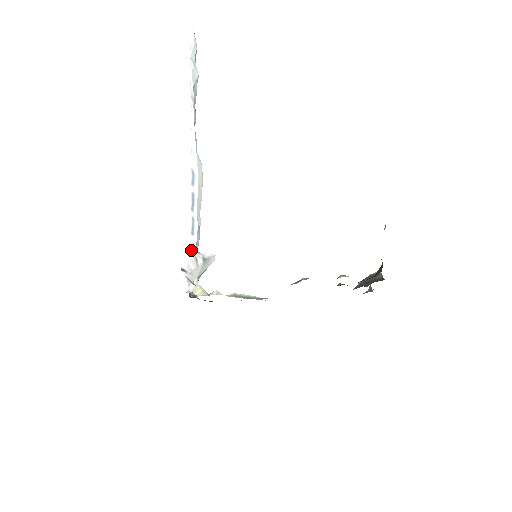
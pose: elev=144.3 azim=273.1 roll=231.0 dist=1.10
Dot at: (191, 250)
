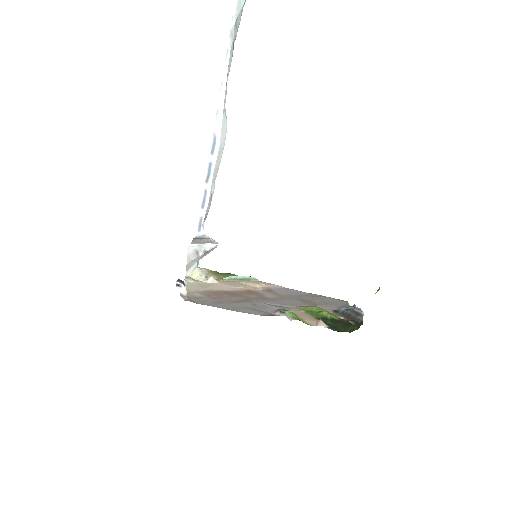
Dot at: (194, 244)
